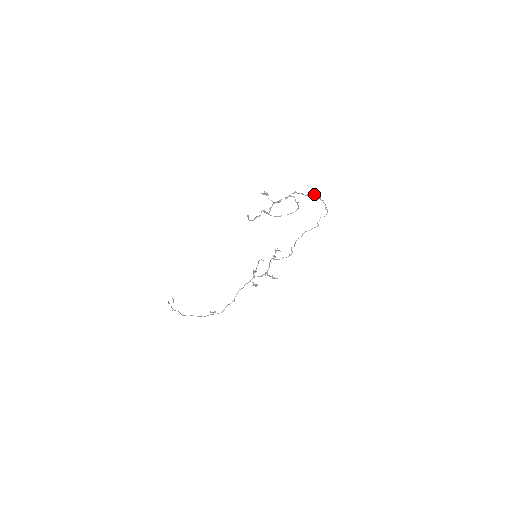
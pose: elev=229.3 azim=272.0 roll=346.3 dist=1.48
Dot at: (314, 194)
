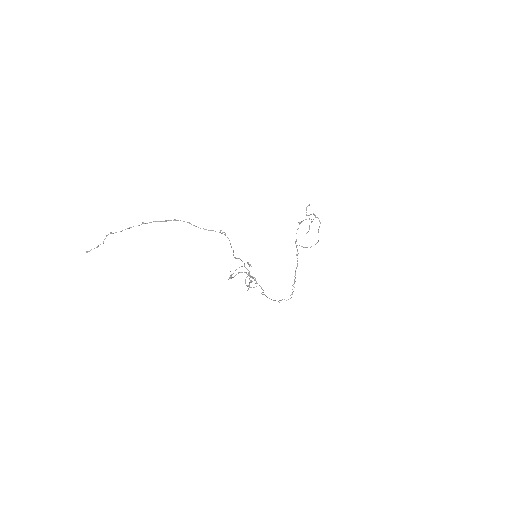
Dot at: occluded
